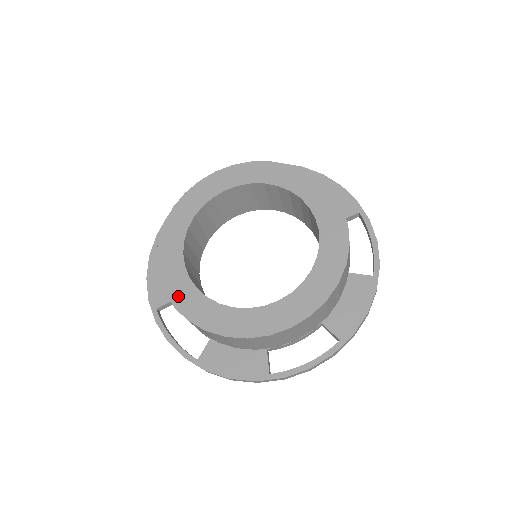
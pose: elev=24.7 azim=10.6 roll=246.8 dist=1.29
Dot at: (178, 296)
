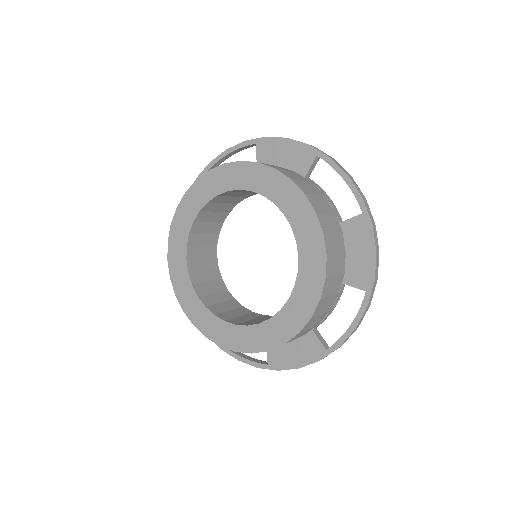
Dot at: (216, 335)
